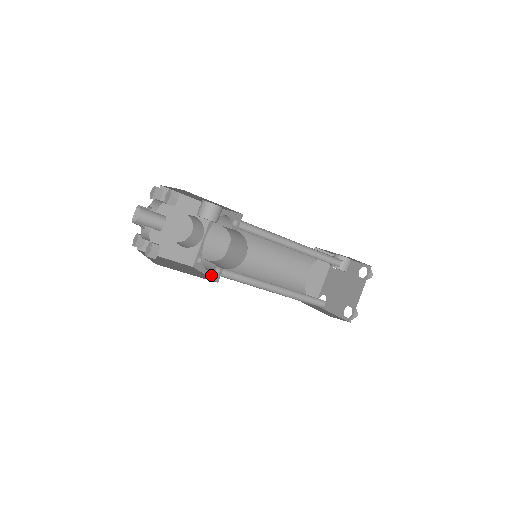
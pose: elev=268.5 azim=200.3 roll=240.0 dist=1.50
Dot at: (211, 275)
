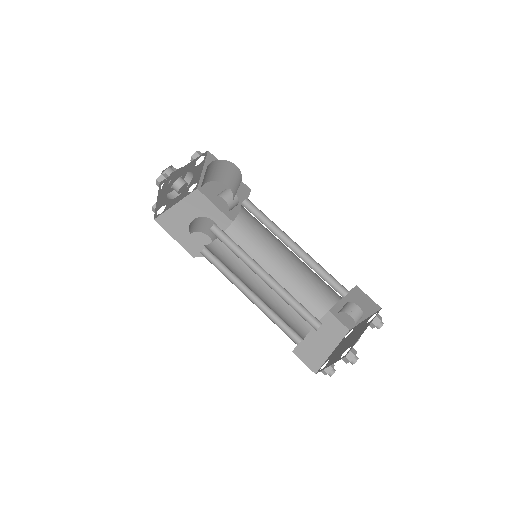
Dot at: occluded
